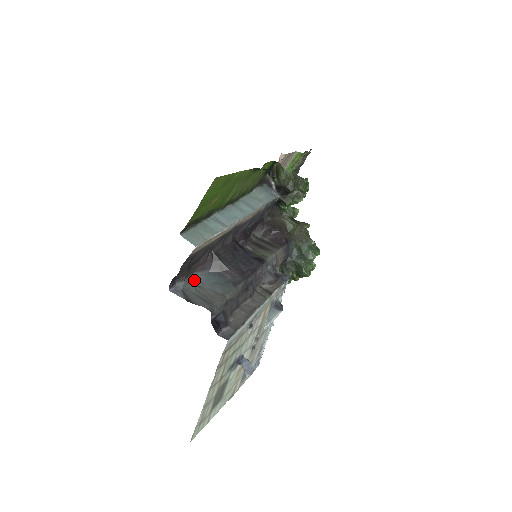
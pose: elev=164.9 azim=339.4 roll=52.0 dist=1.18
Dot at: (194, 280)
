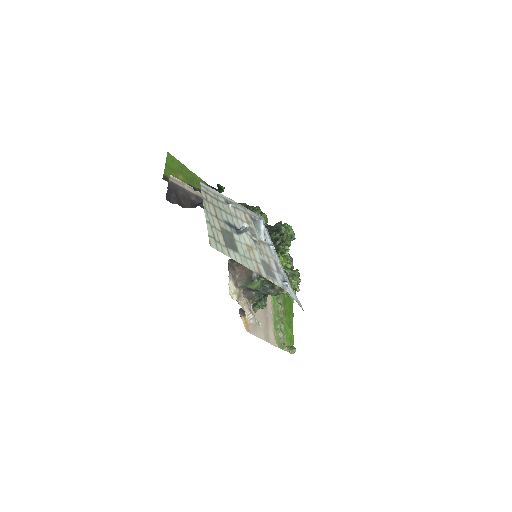
Dot at: occluded
